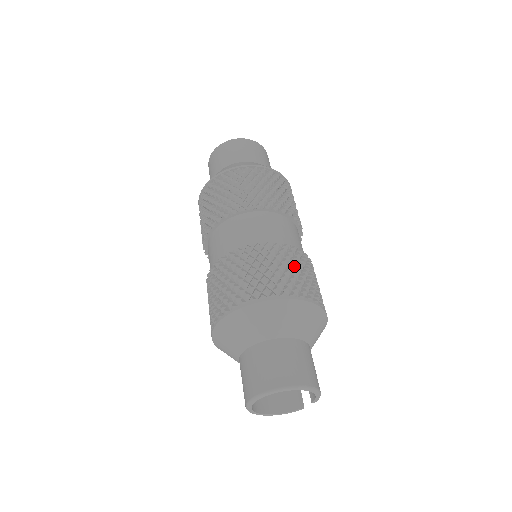
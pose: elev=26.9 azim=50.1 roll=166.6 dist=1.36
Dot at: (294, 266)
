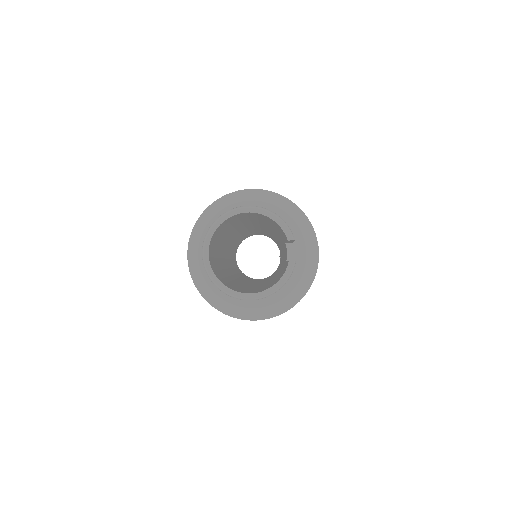
Dot at: occluded
